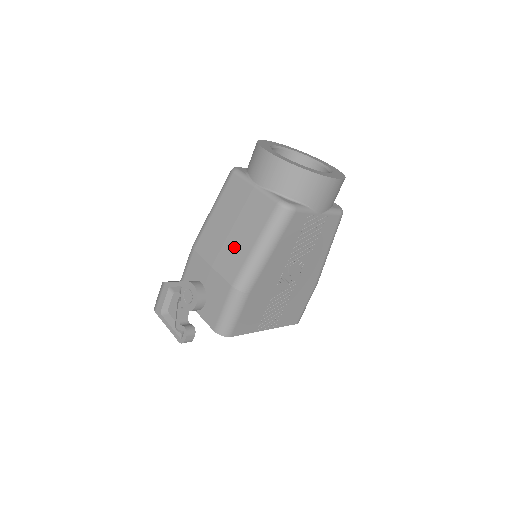
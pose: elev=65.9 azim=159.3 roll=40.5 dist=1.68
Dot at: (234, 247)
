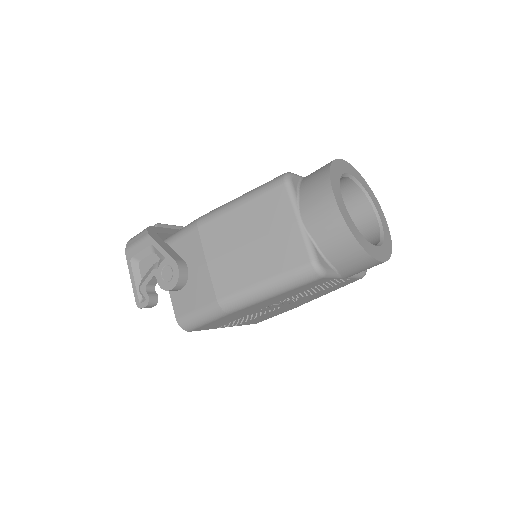
Dot at: (241, 265)
